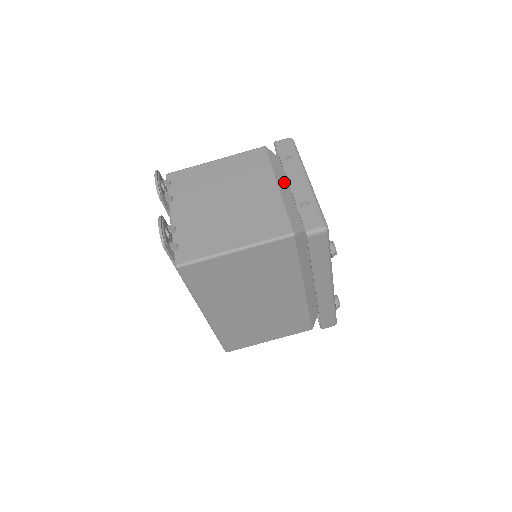
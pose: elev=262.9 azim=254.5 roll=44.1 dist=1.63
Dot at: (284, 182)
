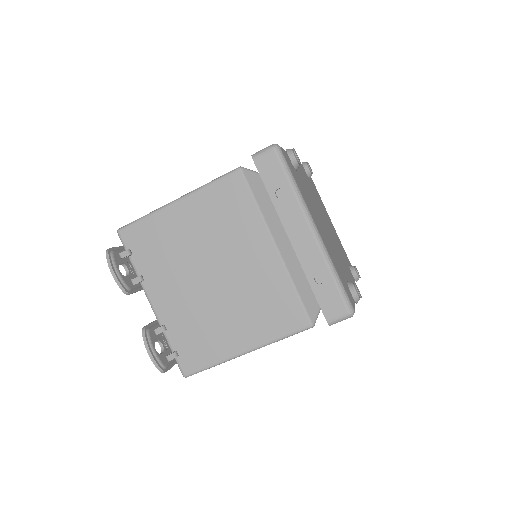
Dot at: (282, 229)
